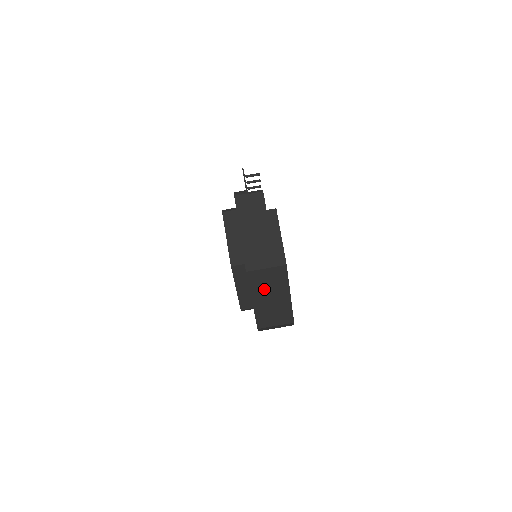
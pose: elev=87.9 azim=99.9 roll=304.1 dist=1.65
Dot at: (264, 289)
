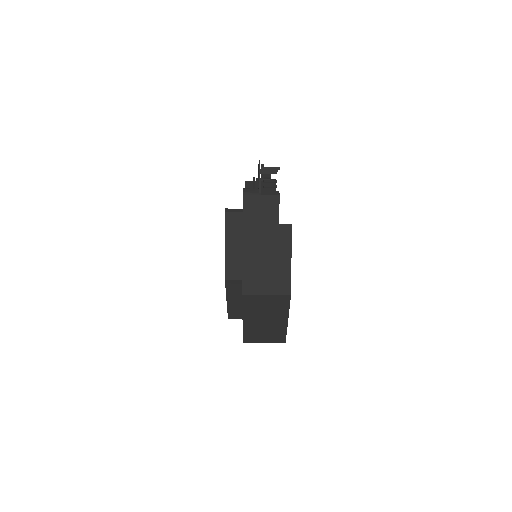
Dot at: (259, 312)
